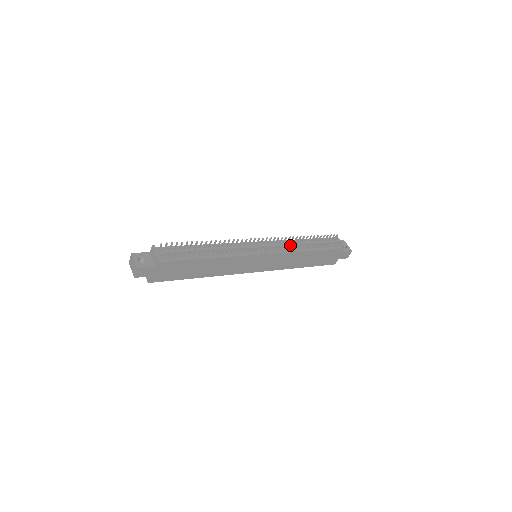
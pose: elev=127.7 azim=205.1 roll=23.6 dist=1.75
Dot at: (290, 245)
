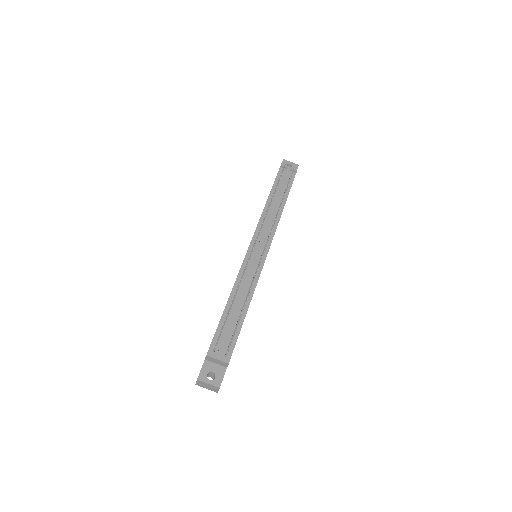
Dot at: occluded
